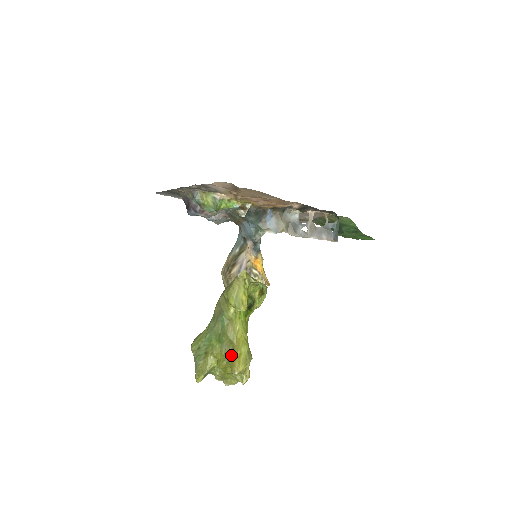
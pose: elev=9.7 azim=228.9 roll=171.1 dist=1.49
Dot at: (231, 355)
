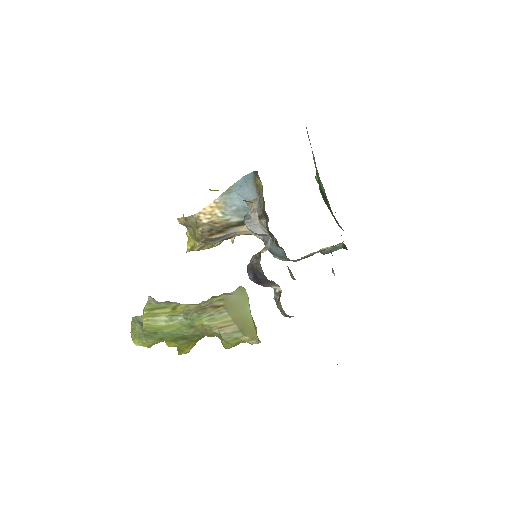
Dot at: (186, 346)
